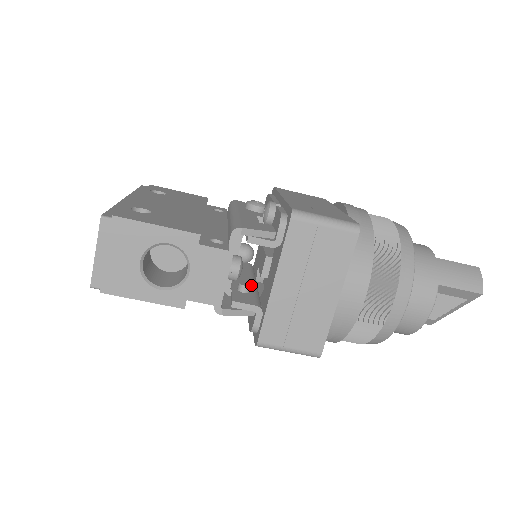
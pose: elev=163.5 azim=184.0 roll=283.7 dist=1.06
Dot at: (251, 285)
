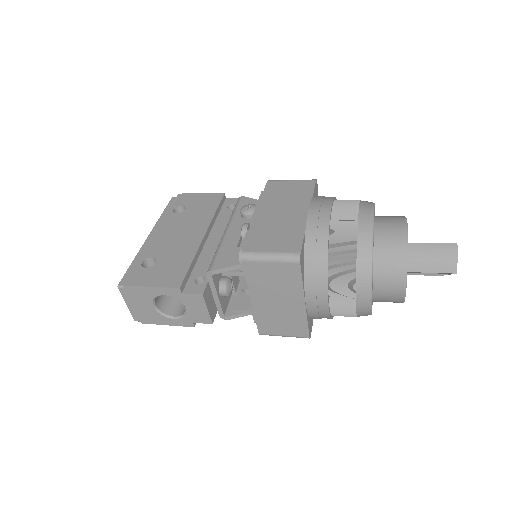
Dot at: occluded
